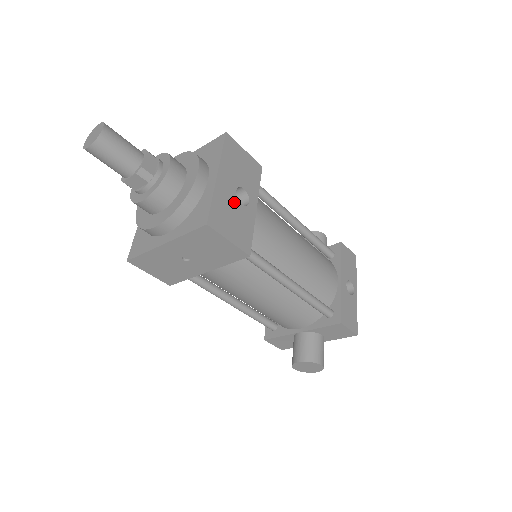
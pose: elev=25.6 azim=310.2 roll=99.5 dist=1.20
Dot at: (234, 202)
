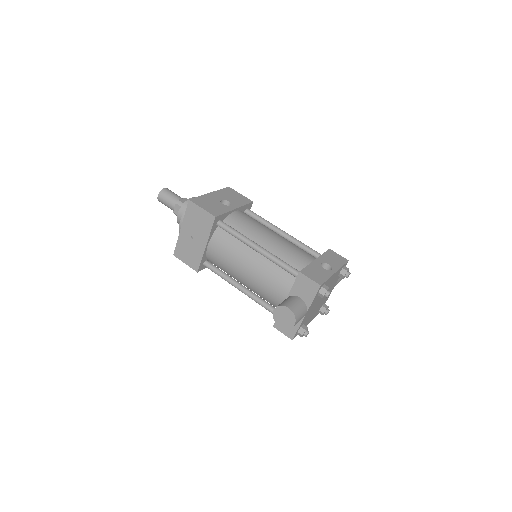
Dot at: (217, 202)
